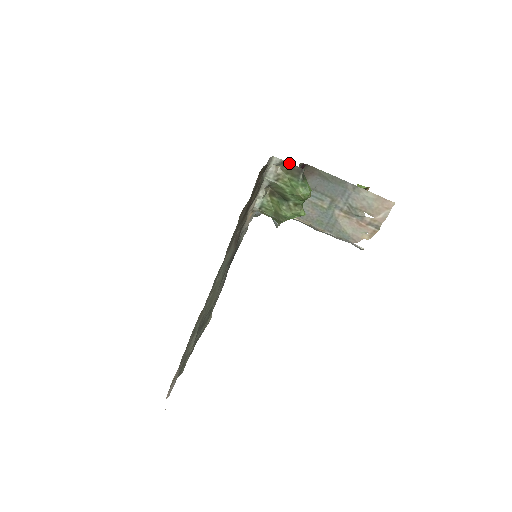
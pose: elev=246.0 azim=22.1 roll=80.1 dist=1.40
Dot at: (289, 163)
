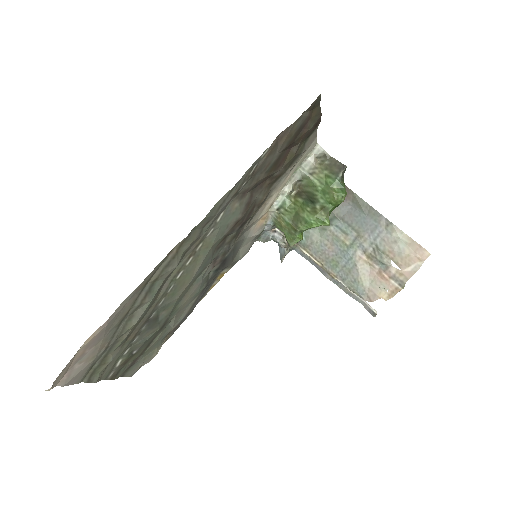
Dot at: (331, 157)
